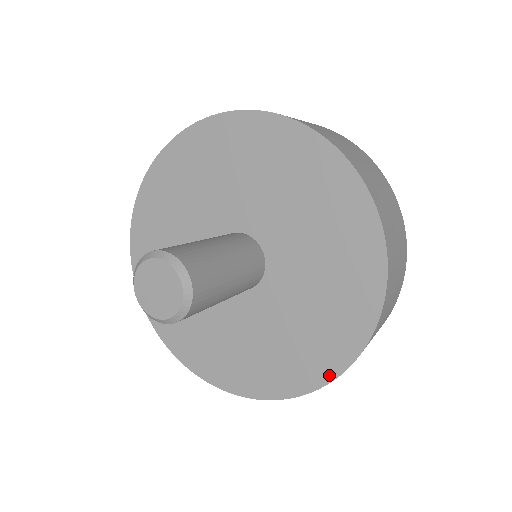
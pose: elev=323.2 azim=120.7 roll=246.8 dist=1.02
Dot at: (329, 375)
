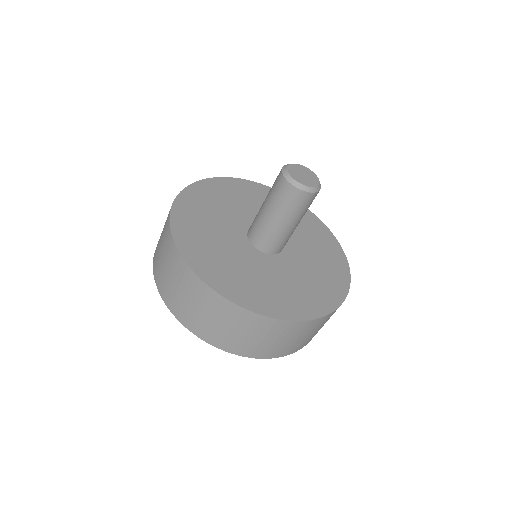
Dot at: (347, 283)
